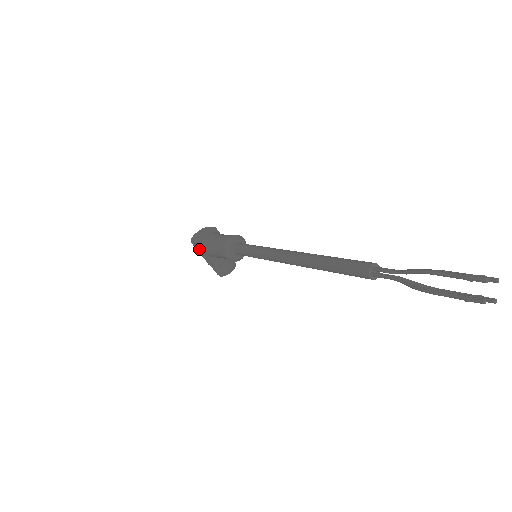
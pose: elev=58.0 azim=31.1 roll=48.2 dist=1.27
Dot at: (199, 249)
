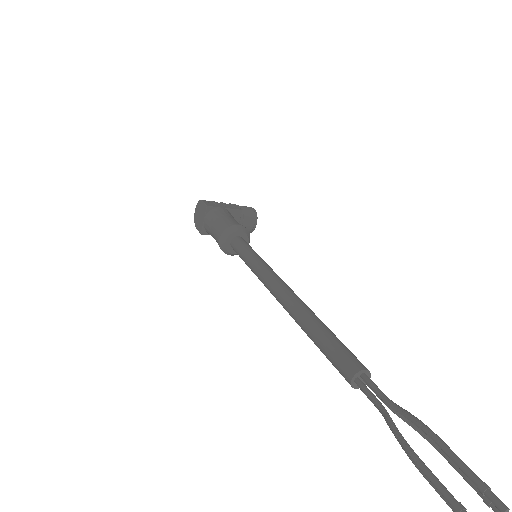
Dot at: occluded
